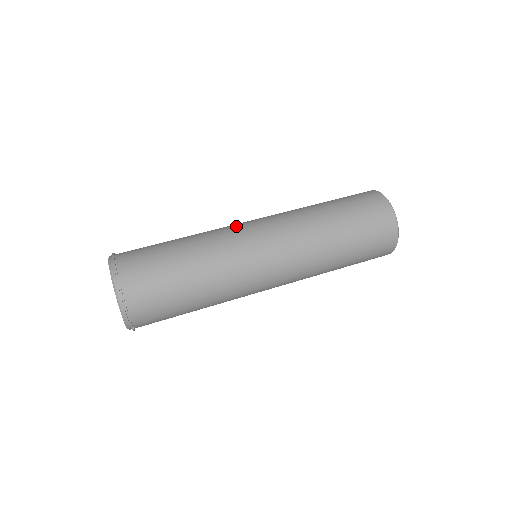
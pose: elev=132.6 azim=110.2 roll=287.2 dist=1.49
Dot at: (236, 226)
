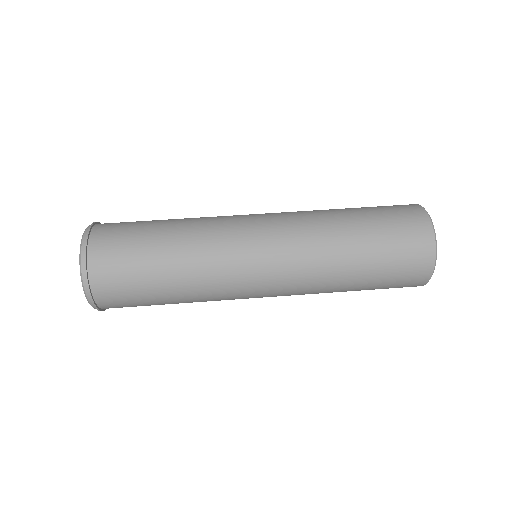
Dot at: (238, 251)
